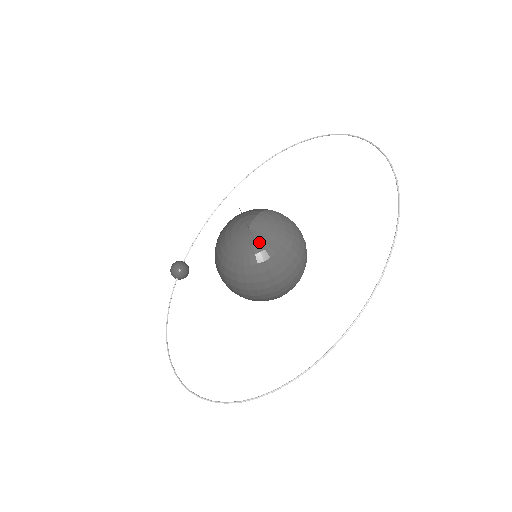
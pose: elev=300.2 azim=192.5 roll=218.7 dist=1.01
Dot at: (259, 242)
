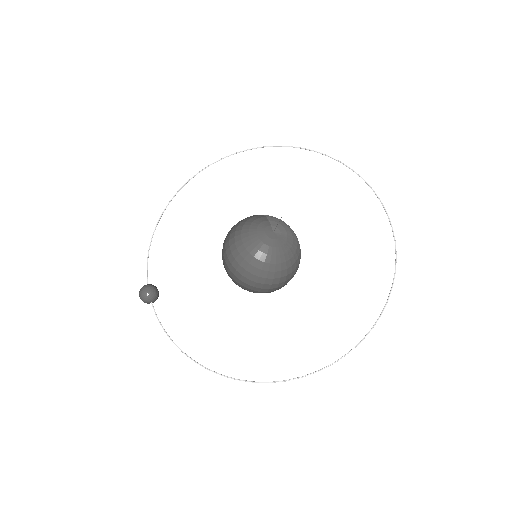
Dot at: (287, 241)
